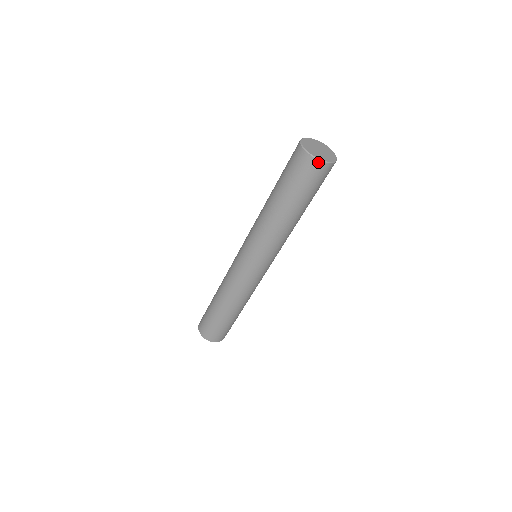
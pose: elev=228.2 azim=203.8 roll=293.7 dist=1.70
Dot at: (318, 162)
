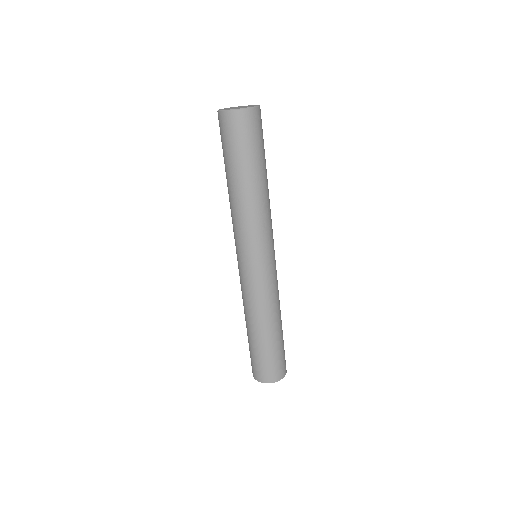
Dot at: (224, 114)
